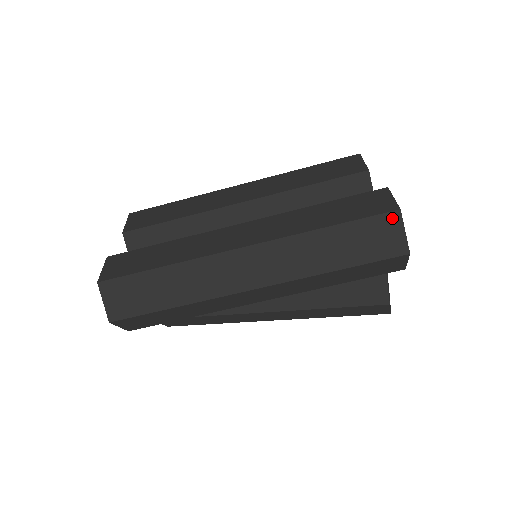
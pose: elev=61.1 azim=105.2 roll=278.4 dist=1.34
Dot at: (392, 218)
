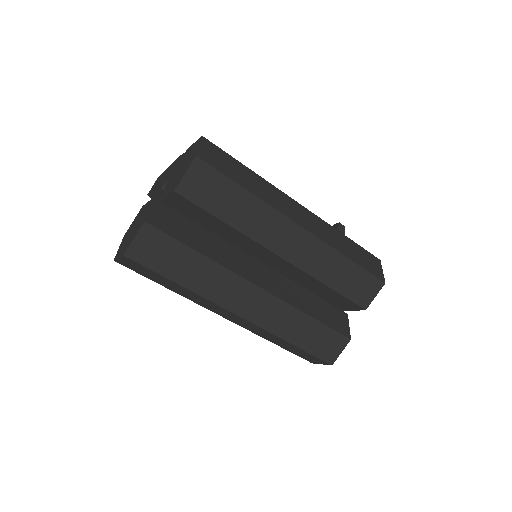
Dot at: (324, 363)
